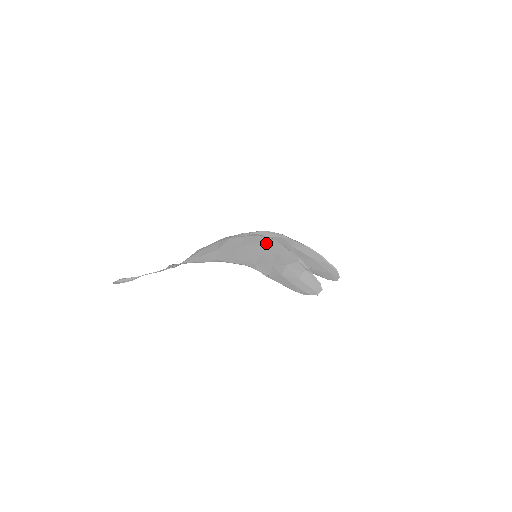
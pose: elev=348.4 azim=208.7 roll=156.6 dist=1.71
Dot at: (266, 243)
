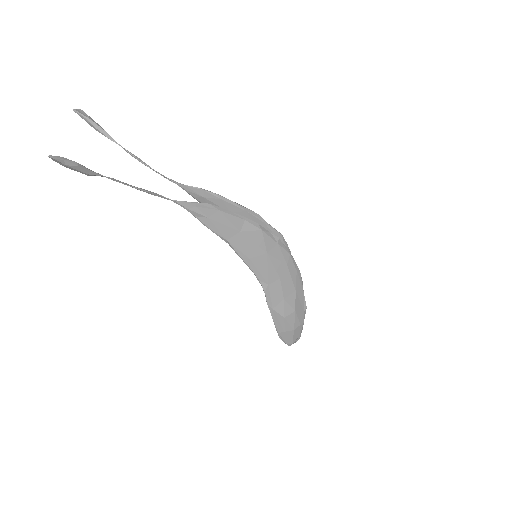
Dot at: (293, 271)
